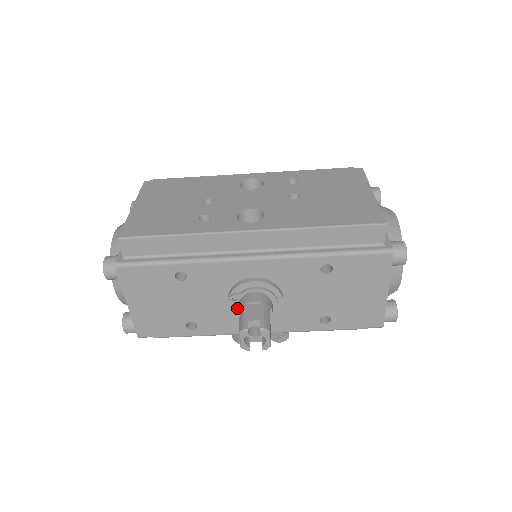
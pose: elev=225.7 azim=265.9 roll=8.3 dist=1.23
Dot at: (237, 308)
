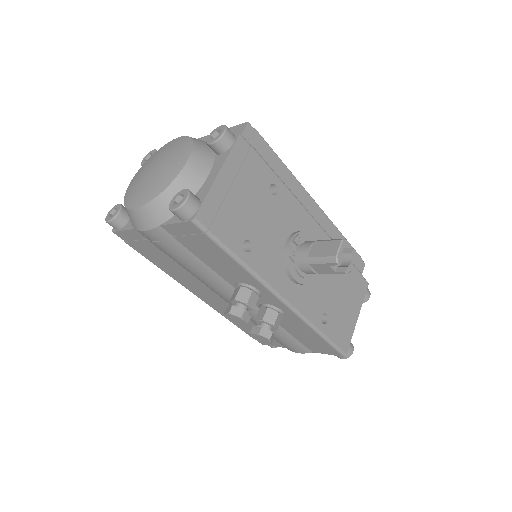
Dot at: (296, 250)
